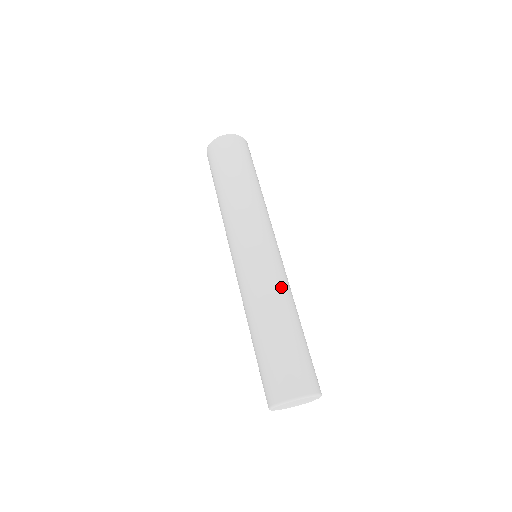
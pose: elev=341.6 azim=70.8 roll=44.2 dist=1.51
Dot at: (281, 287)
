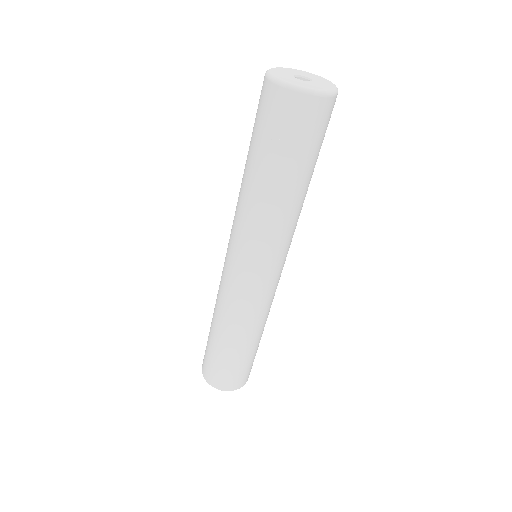
Dot at: occluded
